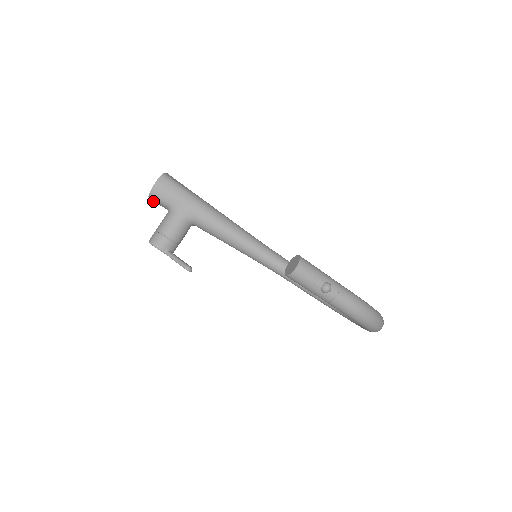
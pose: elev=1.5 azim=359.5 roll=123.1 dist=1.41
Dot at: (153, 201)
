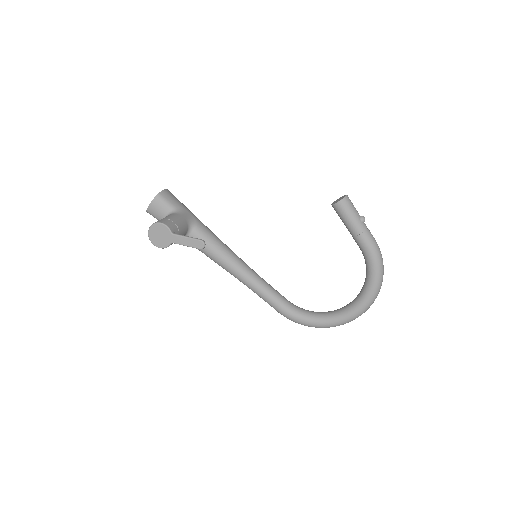
Dot at: (154, 205)
